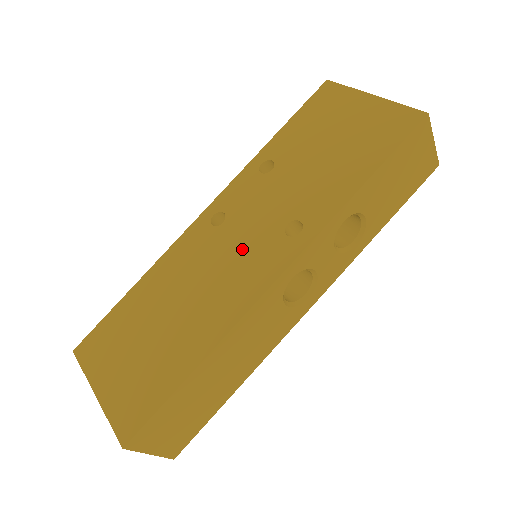
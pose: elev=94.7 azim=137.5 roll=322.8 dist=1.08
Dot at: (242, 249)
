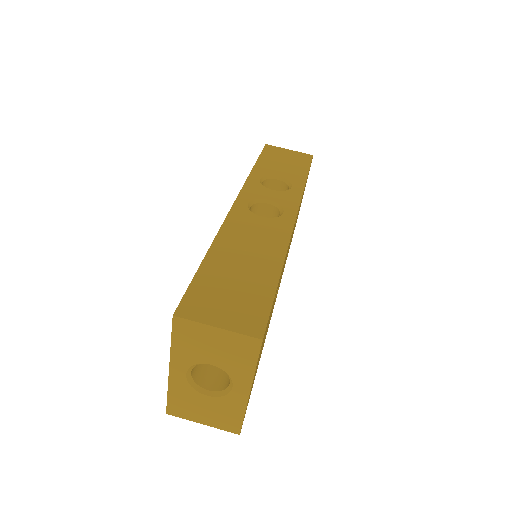
Dot at: occluded
